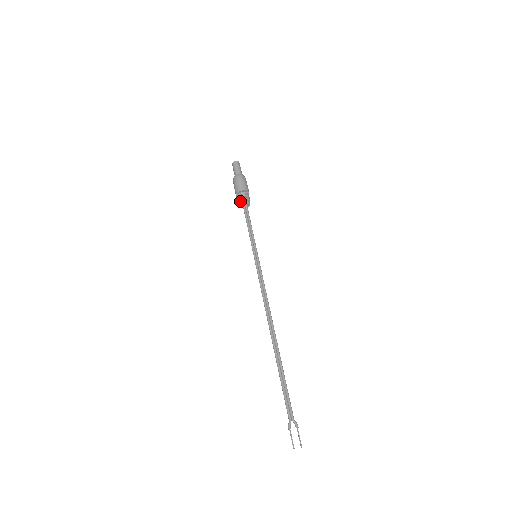
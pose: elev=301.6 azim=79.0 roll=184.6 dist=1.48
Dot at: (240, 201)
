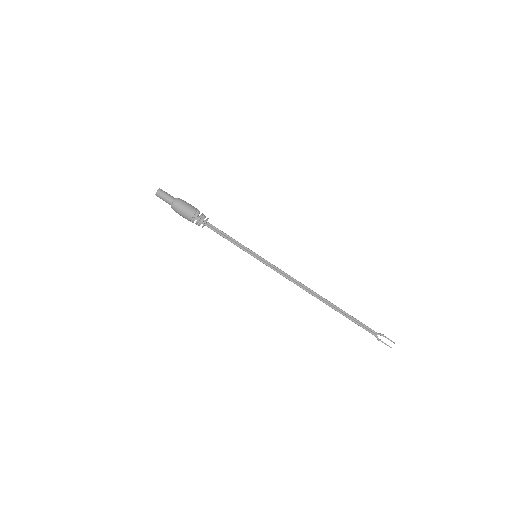
Dot at: occluded
